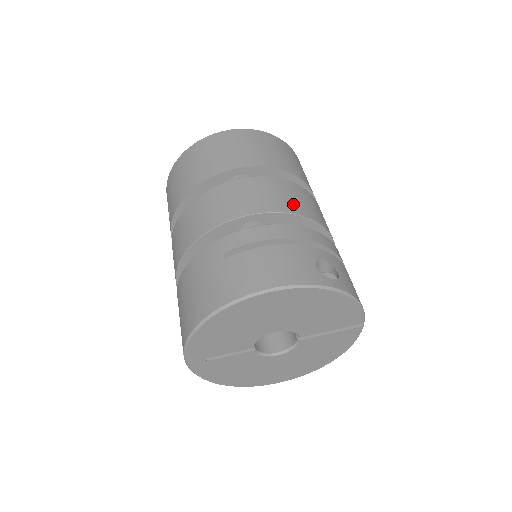
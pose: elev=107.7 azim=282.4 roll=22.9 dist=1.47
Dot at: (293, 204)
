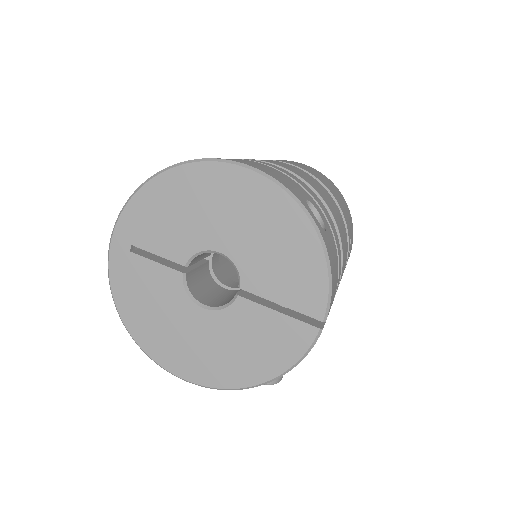
Dot at: (322, 193)
